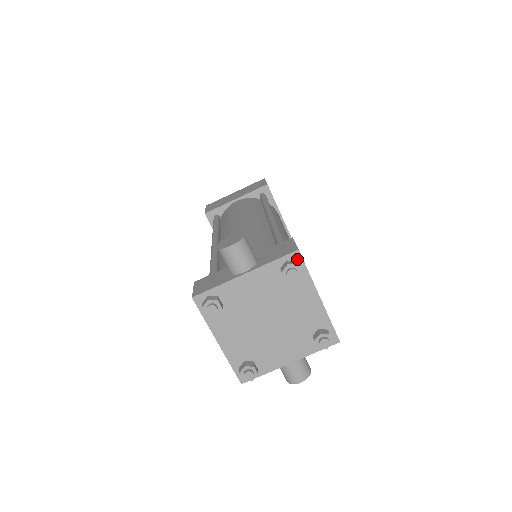
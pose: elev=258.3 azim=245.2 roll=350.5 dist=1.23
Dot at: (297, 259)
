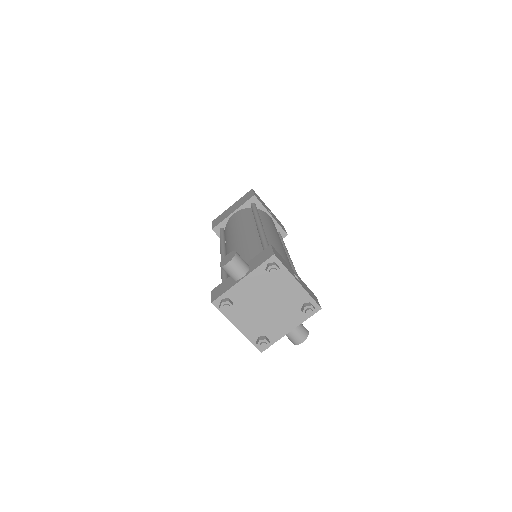
Dot at: (275, 261)
